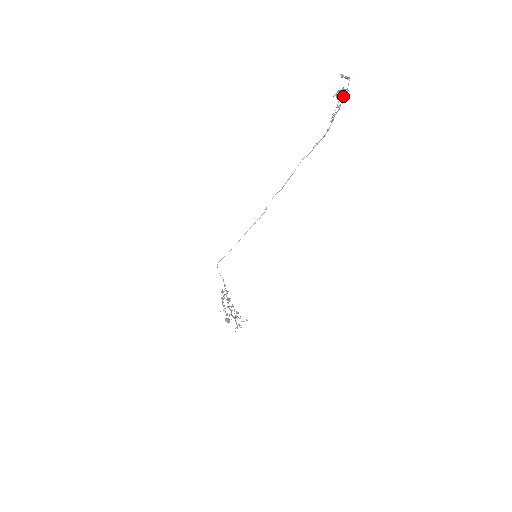
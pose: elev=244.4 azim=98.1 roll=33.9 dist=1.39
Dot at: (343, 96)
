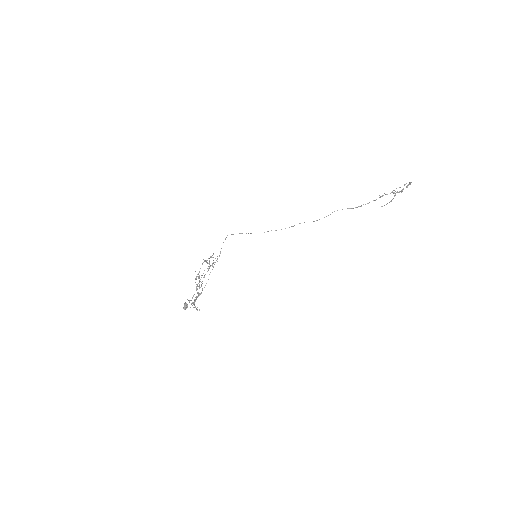
Dot at: (399, 187)
